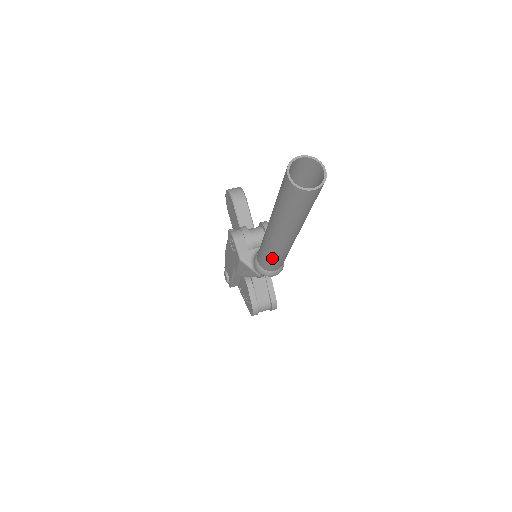
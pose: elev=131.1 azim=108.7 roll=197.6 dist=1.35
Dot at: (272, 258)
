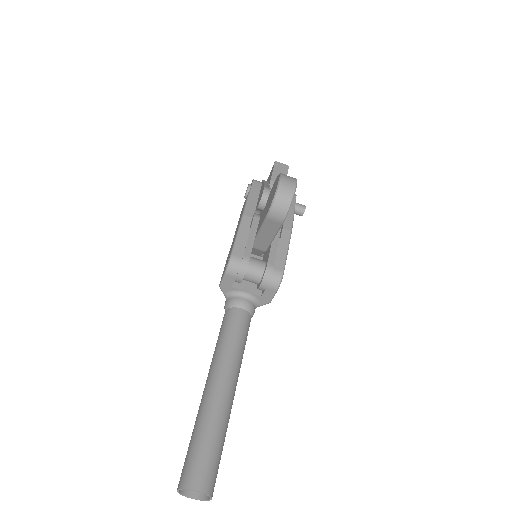
Dot at: occluded
